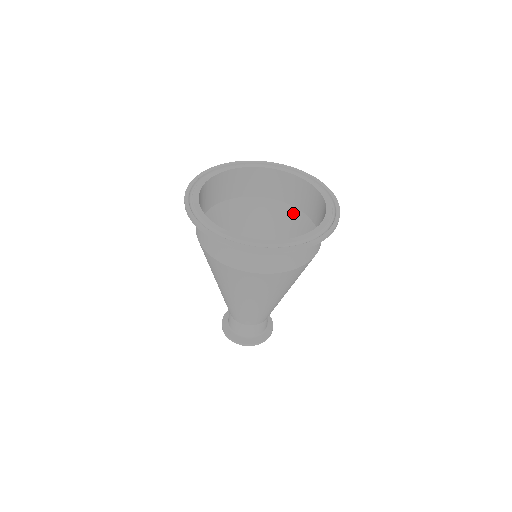
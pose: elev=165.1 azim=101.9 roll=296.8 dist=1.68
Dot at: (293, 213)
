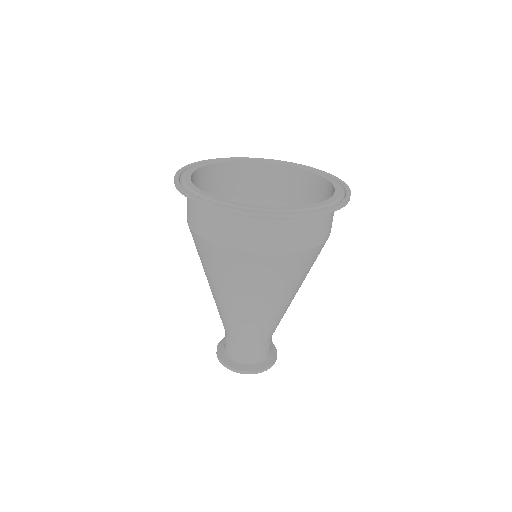
Dot at: (269, 206)
